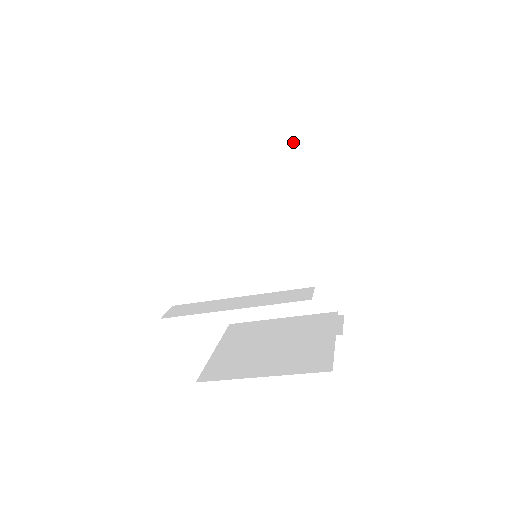
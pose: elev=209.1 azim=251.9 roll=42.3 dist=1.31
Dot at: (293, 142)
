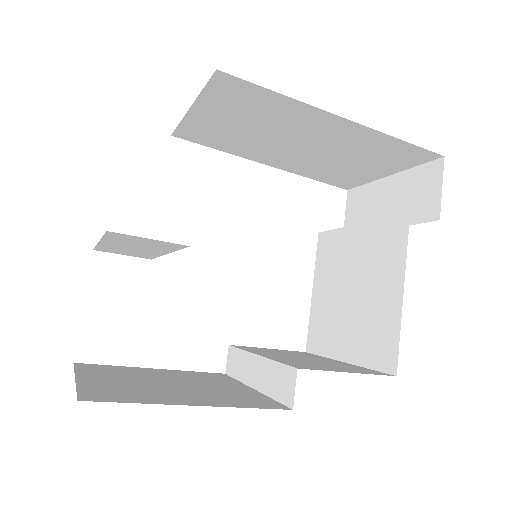
Dot at: (133, 237)
